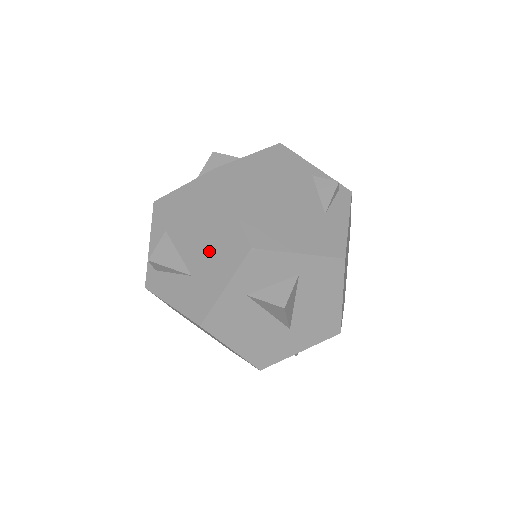
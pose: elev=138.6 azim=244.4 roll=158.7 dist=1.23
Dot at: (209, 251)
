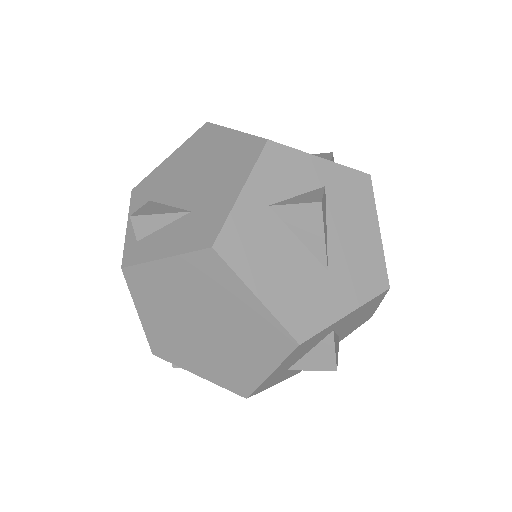
Dot at: (212, 177)
